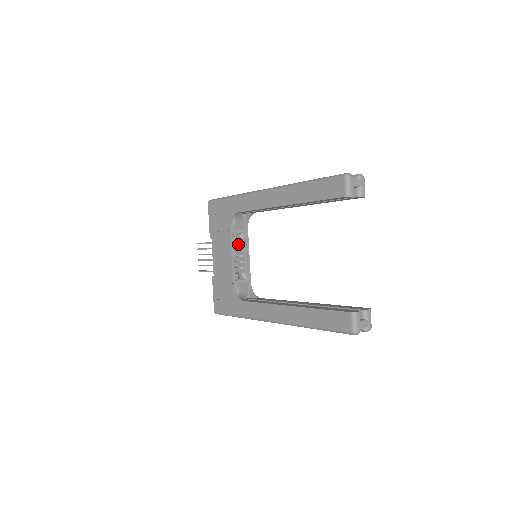
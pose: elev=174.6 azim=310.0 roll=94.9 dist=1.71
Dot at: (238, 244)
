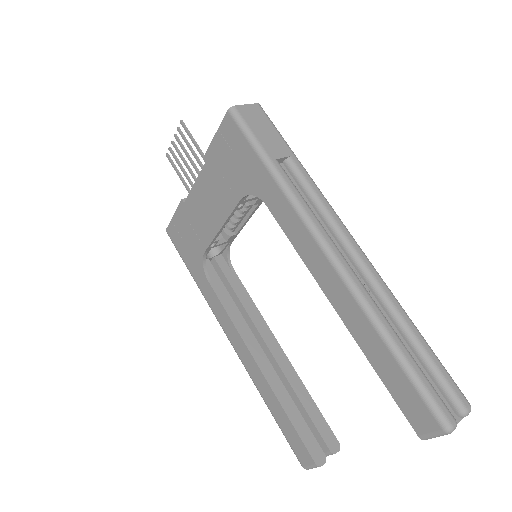
Dot at: occluded
